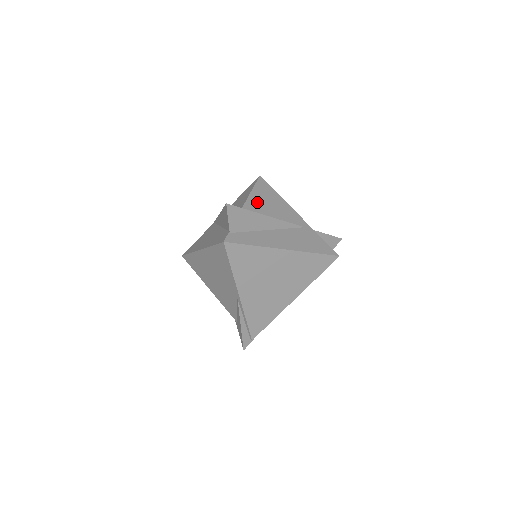
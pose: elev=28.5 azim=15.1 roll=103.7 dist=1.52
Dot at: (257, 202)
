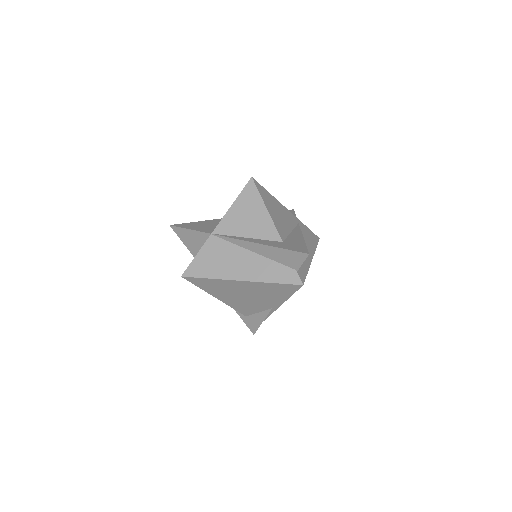
Dot at: (275, 217)
